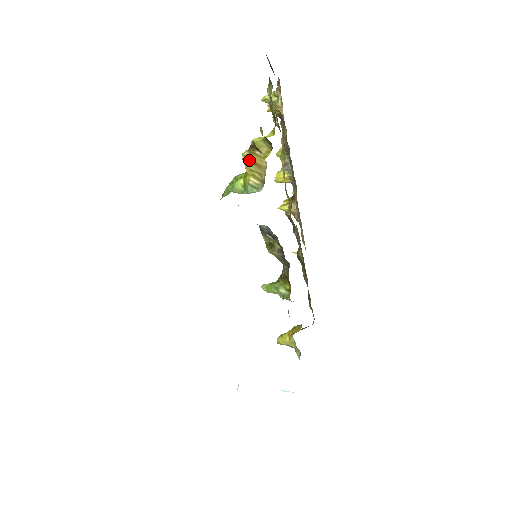
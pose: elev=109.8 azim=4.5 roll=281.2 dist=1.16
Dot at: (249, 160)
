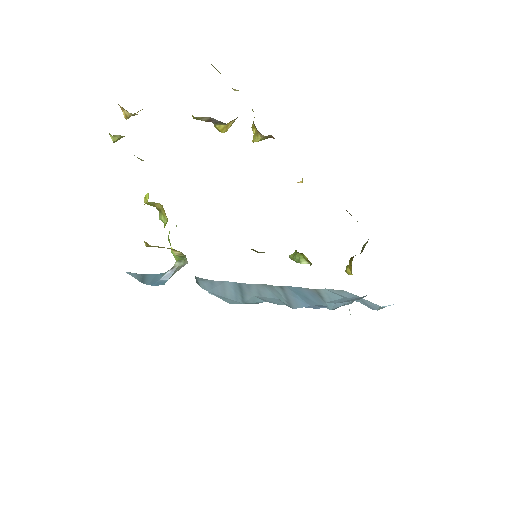
Dot at: occluded
